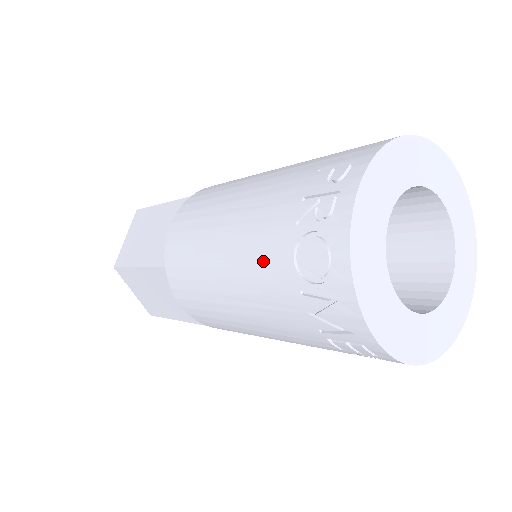
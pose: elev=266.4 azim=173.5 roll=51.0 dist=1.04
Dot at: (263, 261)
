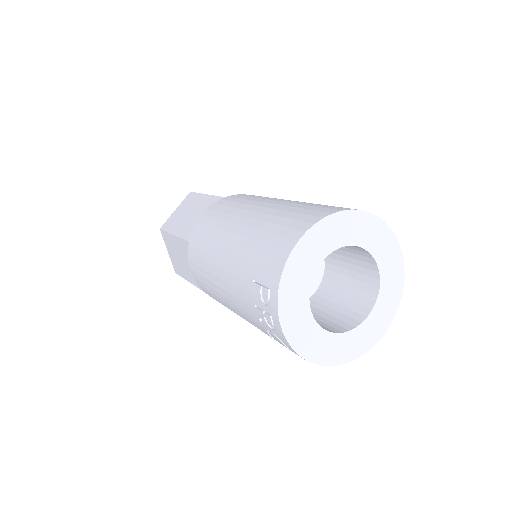
Dot at: (257, 327)
